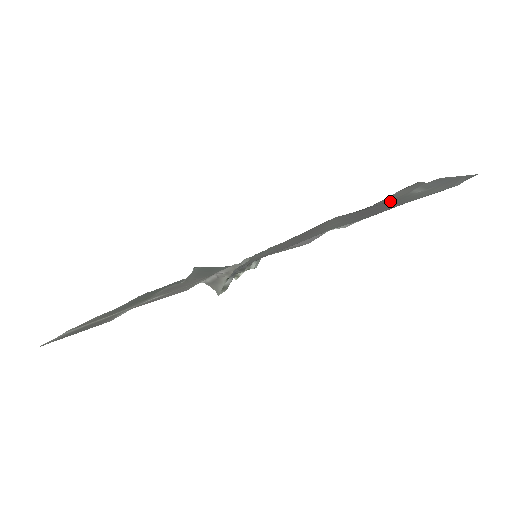
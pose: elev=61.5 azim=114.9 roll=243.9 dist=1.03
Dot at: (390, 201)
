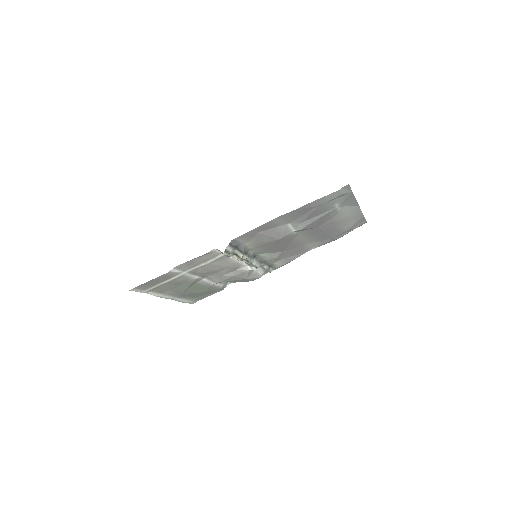
Dot at: (329, 218)
